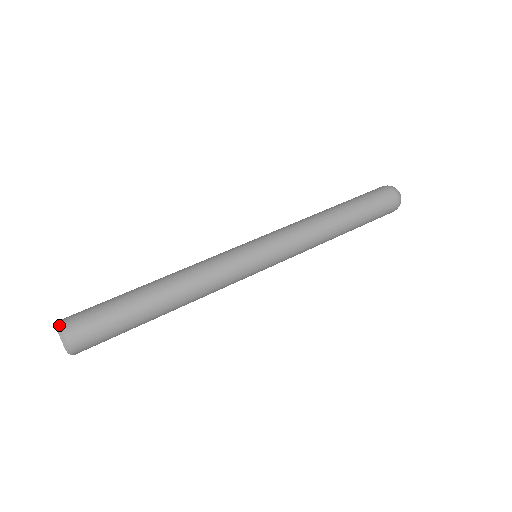
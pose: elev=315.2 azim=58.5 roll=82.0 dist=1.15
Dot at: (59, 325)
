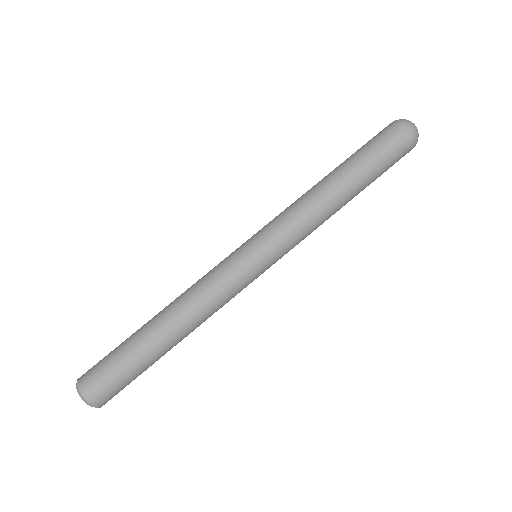
Dot at: (85, 400)
